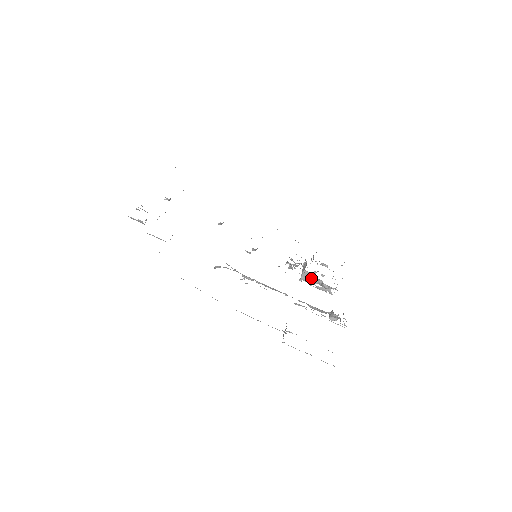
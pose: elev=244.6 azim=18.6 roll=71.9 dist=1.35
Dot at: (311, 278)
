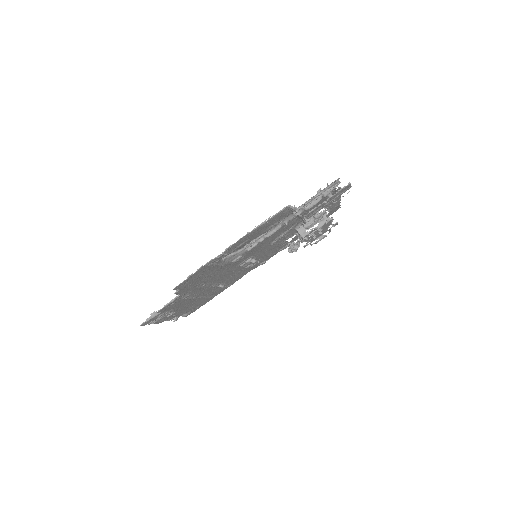
Dot at: (304, 224)
